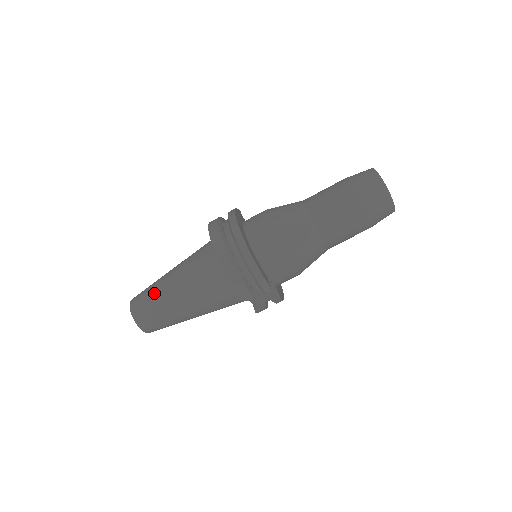
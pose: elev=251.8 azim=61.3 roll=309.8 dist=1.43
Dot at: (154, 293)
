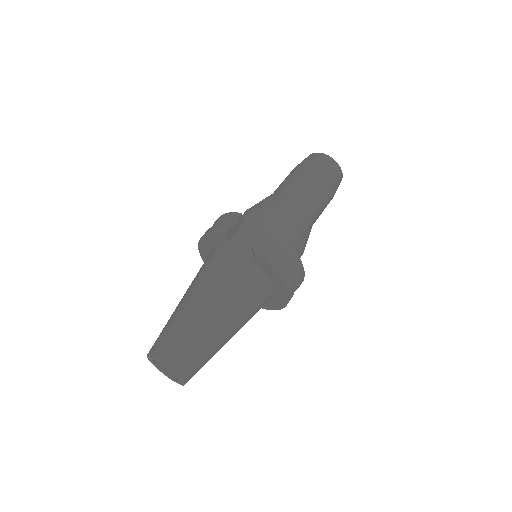
Dot at: occluded
